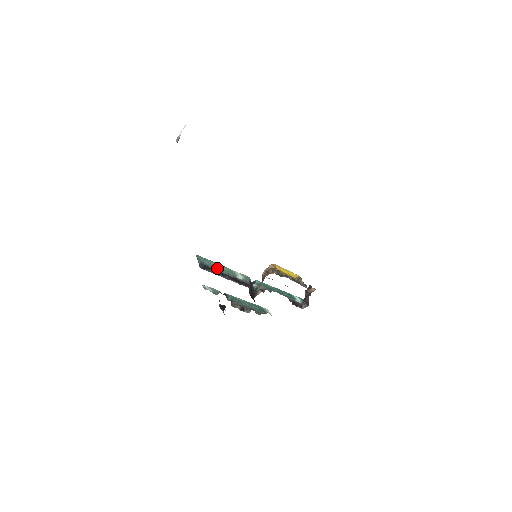
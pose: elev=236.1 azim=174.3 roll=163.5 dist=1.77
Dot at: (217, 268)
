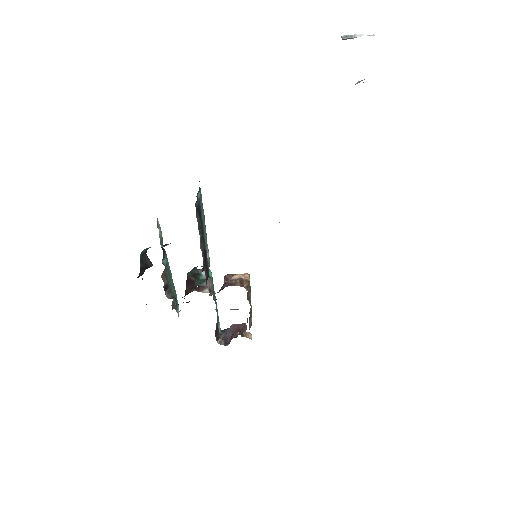
Dot at: (204, 222)
